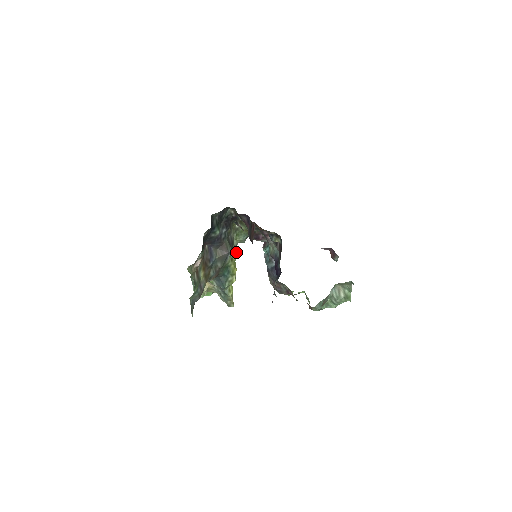
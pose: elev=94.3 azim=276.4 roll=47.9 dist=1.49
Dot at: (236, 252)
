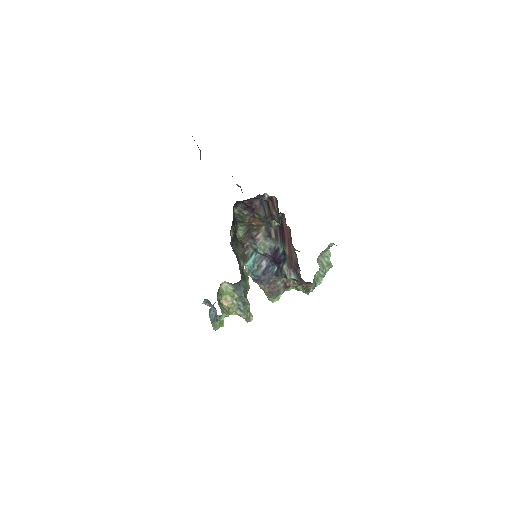
Dot at: occluded
